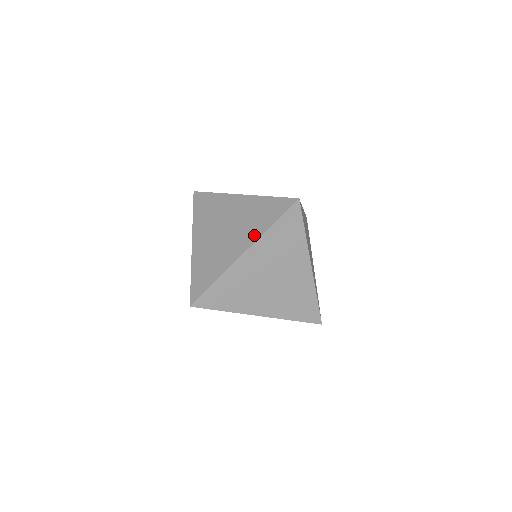
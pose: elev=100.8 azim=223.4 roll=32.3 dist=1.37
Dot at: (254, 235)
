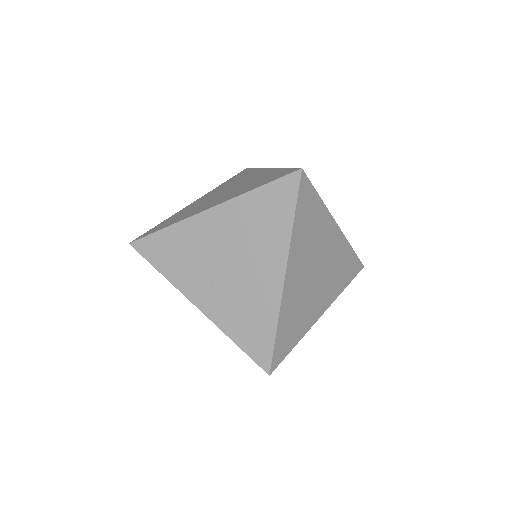
Dot at: (233, 195)
